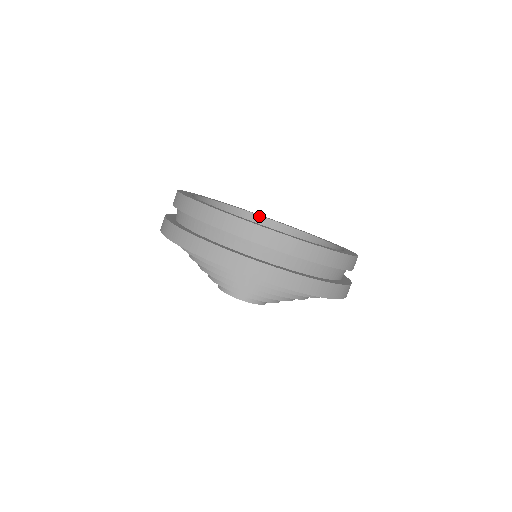
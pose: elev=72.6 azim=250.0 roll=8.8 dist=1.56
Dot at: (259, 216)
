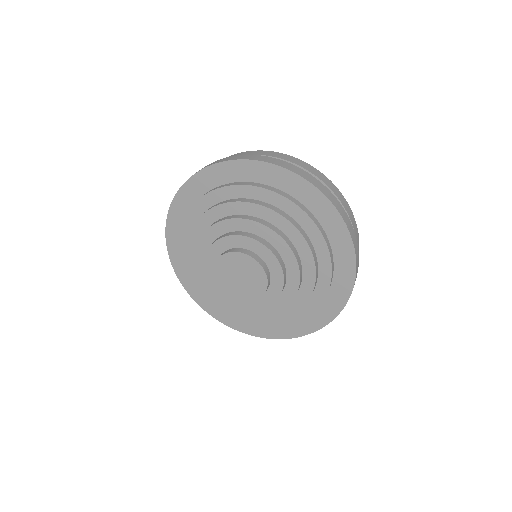
Dot at: occluded
